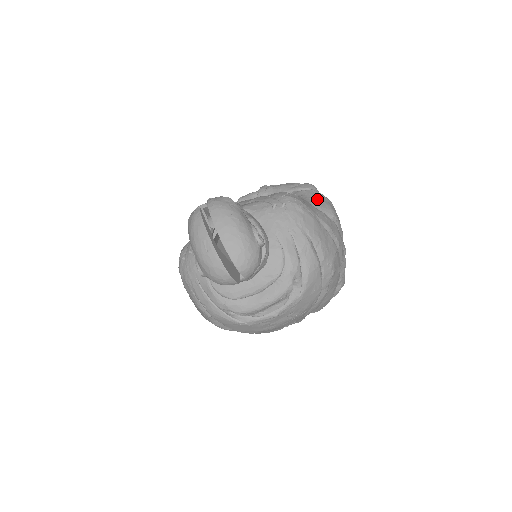
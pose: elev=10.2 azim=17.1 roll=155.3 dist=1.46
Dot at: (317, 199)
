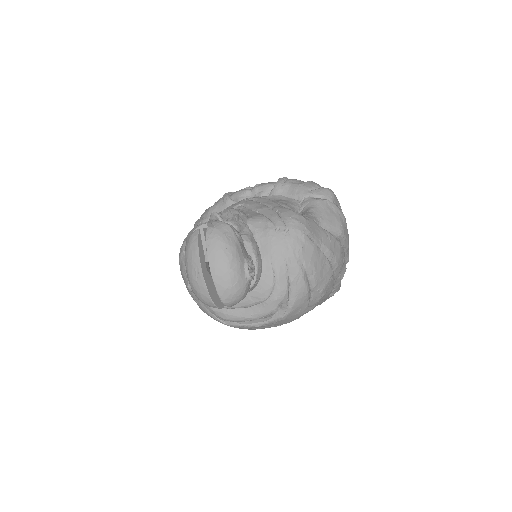
Dot at: (328, 214)
